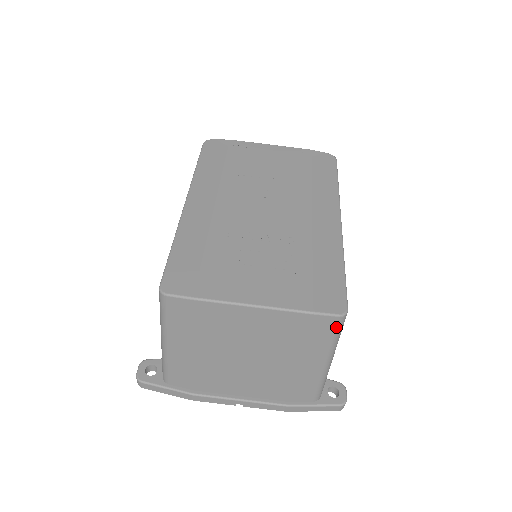
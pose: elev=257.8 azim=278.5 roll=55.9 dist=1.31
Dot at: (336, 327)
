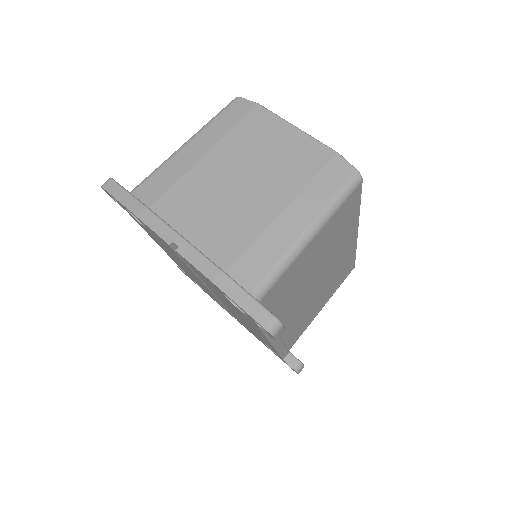
Dot at: (346, 181)
